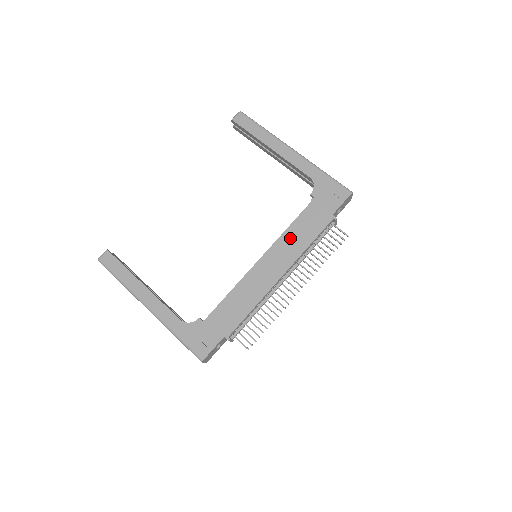
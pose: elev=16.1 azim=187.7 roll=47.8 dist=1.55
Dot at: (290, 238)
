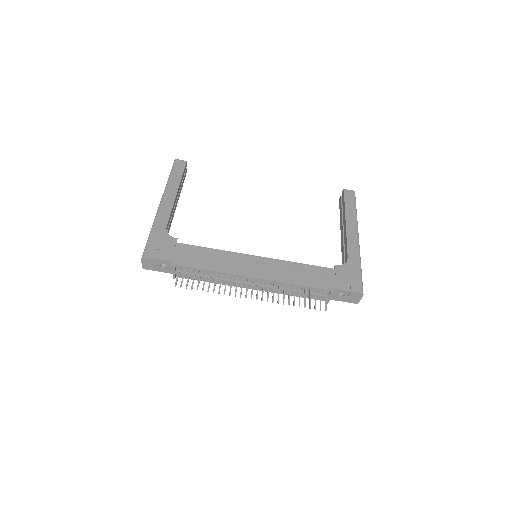
Dot at: (289, 268)
